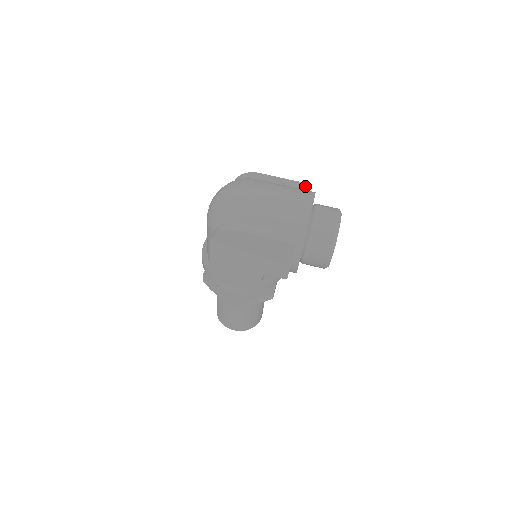
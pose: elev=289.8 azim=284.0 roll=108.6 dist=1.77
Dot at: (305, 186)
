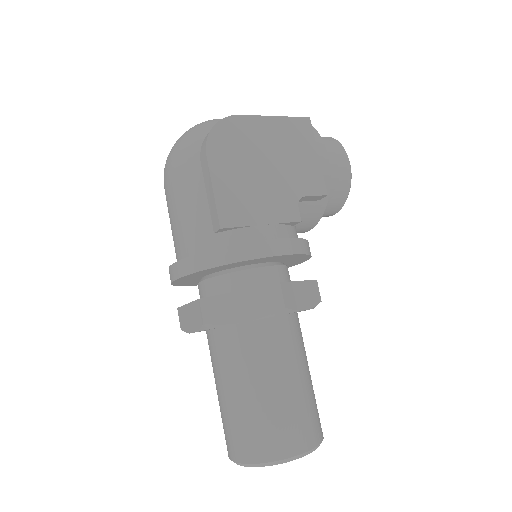
Dot at: occluded
